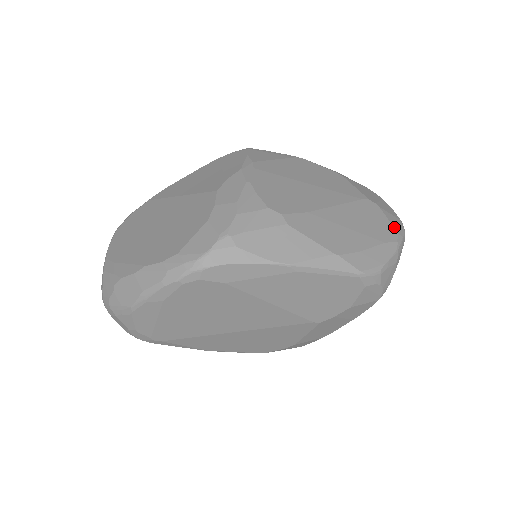
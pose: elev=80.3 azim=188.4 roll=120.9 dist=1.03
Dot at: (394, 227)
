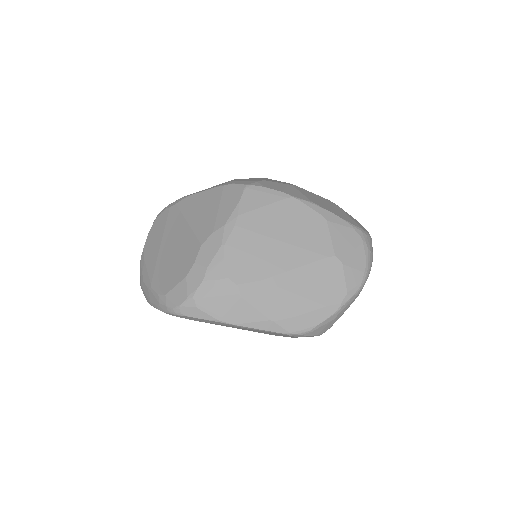
Dot at: (346, 287)
